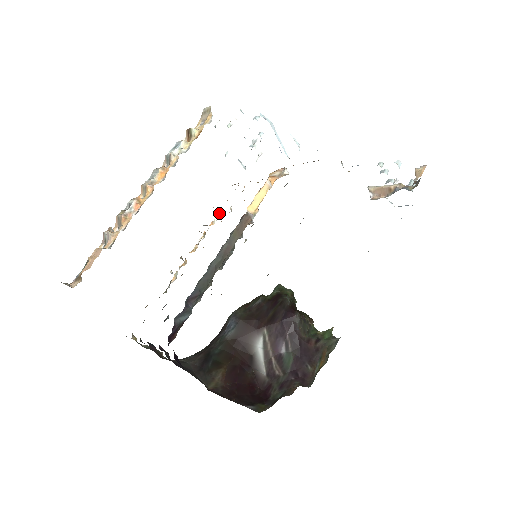
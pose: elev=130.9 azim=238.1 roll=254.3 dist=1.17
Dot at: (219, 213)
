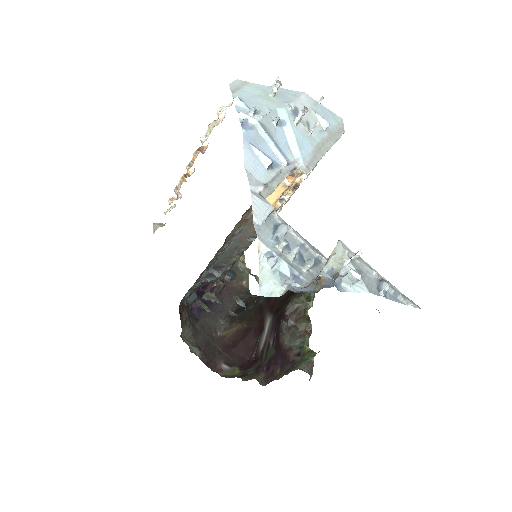
Dot at: occluded
